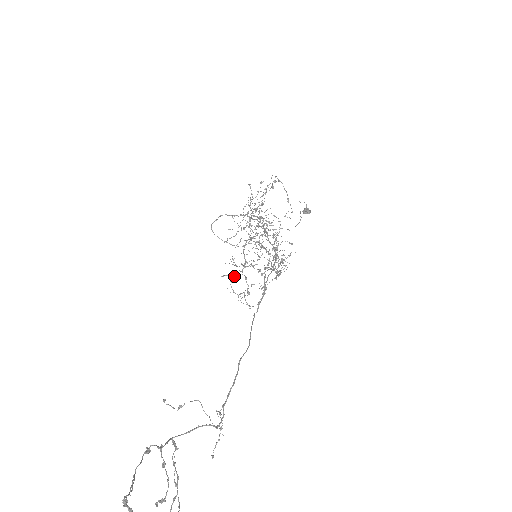
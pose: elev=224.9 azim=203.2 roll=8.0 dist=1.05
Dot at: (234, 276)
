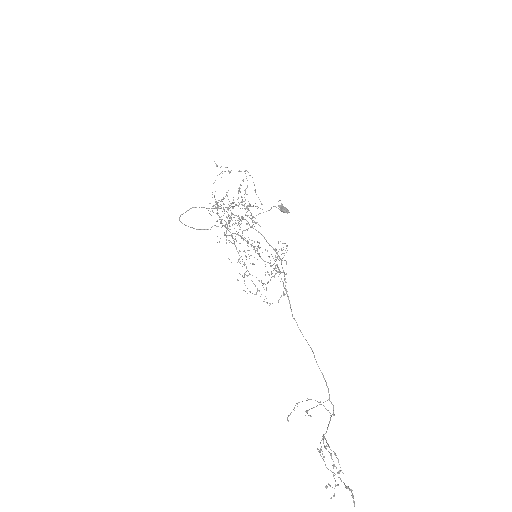
Dot at: occluded
